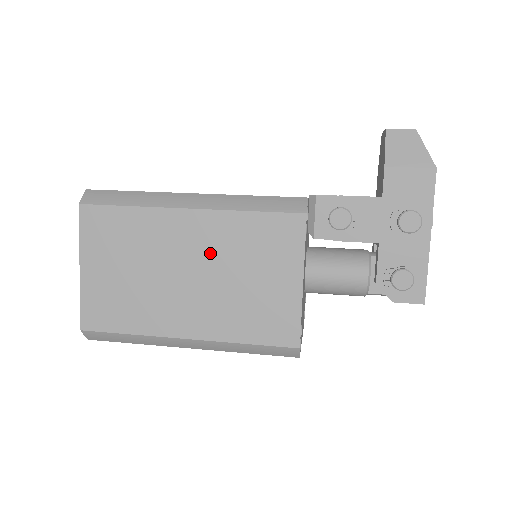
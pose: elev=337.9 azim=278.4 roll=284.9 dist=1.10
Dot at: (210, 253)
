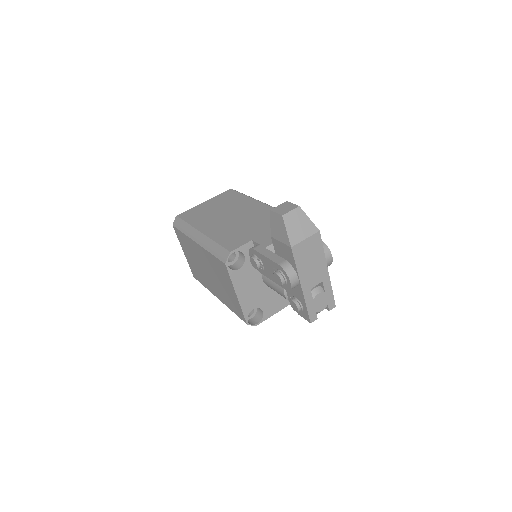
Dot at: (209, 266)
